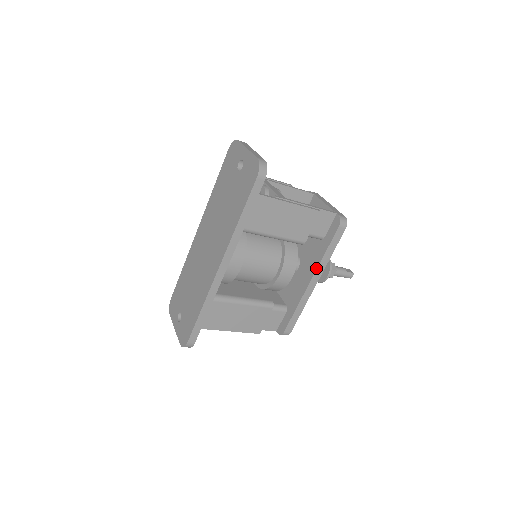
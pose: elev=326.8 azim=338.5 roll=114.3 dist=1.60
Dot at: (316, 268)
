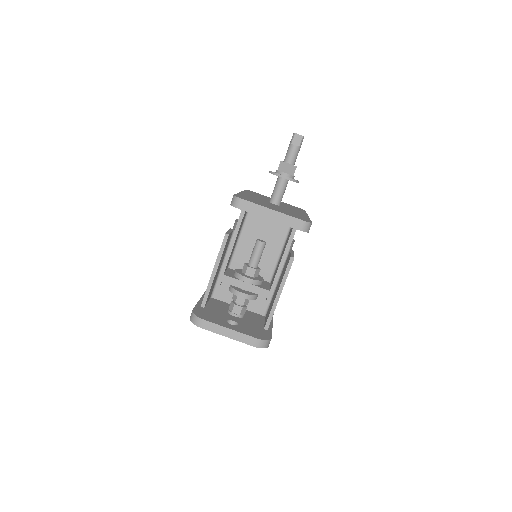
Dot at: occluded
